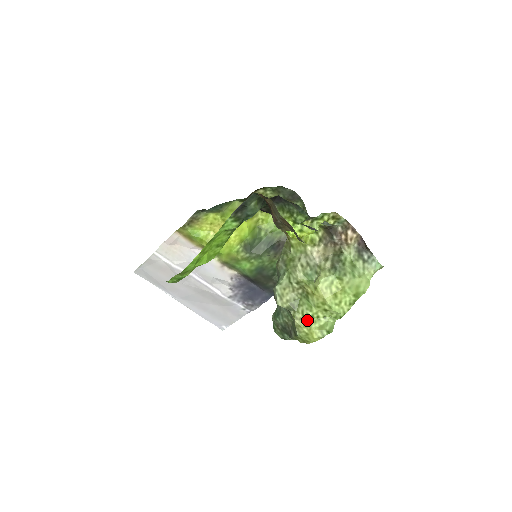
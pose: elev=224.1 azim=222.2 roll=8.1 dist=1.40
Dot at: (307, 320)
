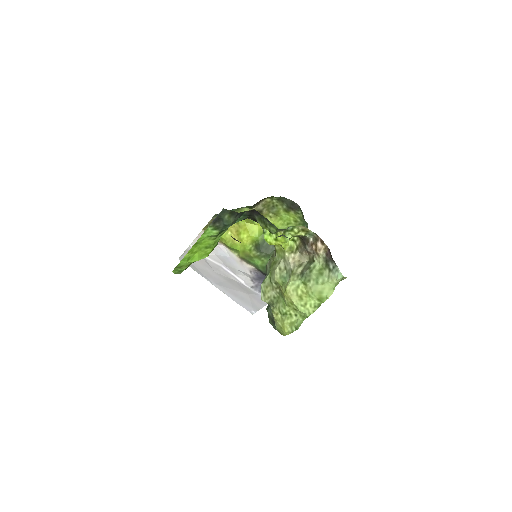
Dot at: (282, 316)
